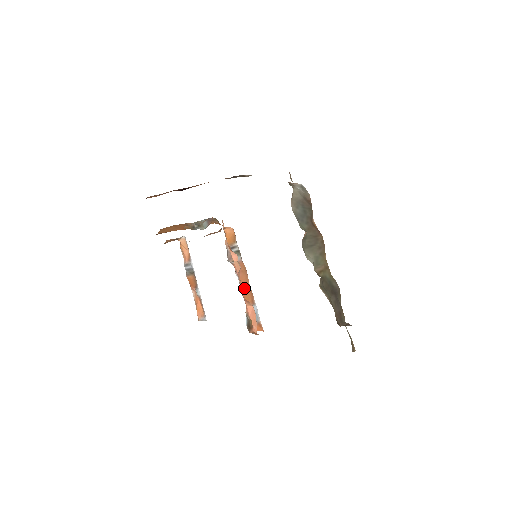
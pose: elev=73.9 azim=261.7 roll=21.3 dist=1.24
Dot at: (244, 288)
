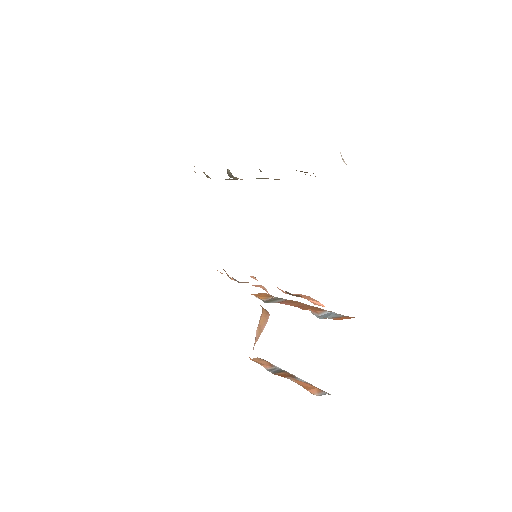
Dot at: (300, 307)
